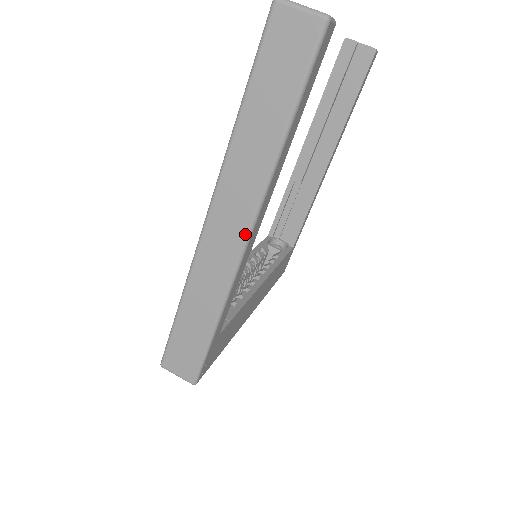
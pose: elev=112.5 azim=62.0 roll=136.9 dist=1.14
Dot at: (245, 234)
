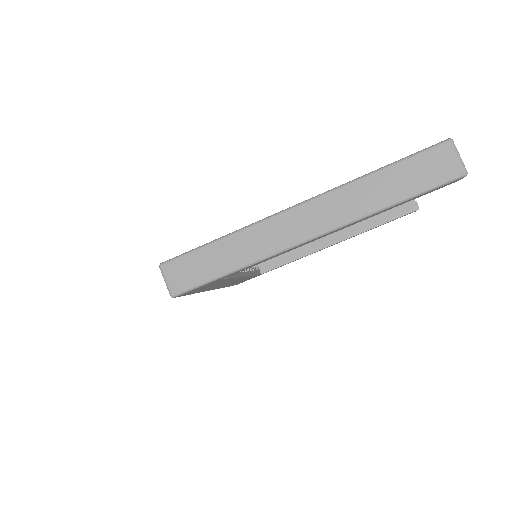
Dot at: (312, 235)
